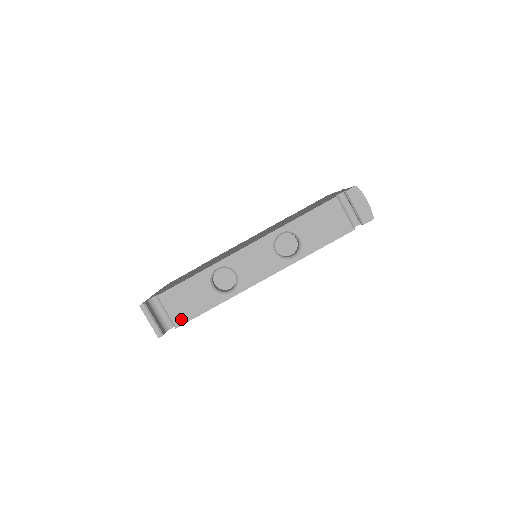
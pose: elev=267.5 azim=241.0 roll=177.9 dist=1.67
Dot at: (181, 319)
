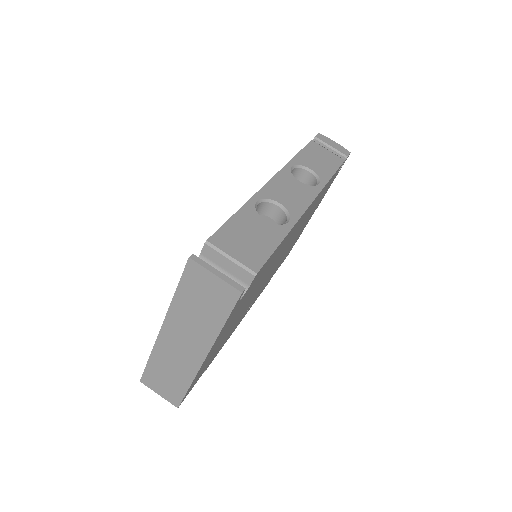
Dot at: (255, 261)
